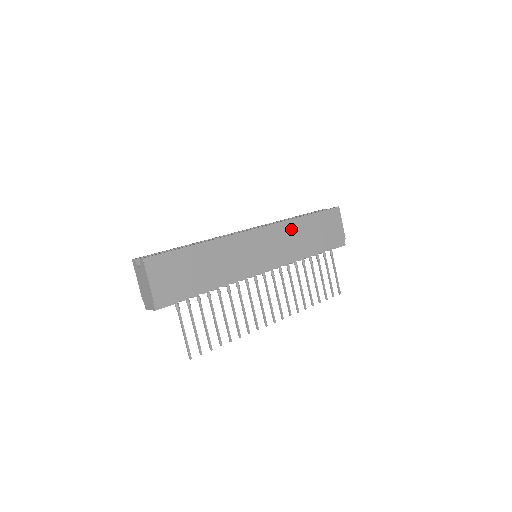
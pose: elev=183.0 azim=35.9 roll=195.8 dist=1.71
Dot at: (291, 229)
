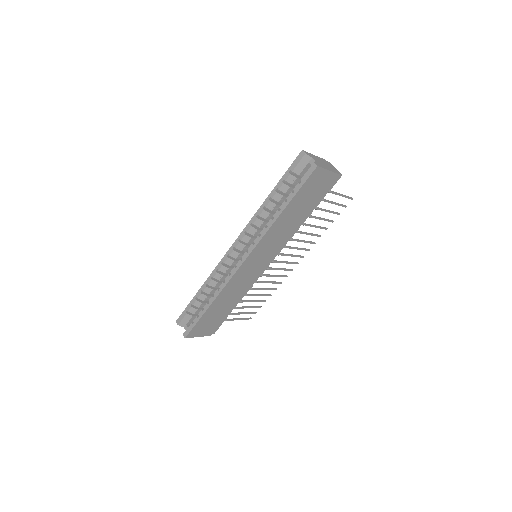
Dot at: (274, 231)
